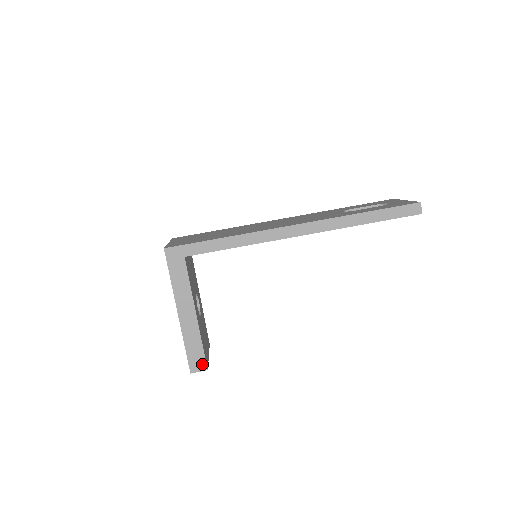
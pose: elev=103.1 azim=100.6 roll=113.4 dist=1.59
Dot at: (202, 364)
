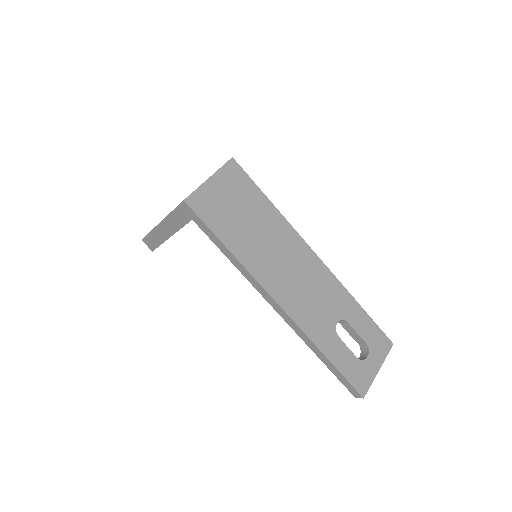
Dot at: (152, 247)
